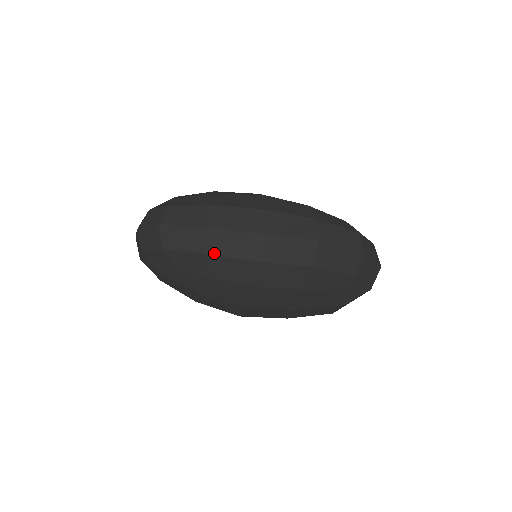
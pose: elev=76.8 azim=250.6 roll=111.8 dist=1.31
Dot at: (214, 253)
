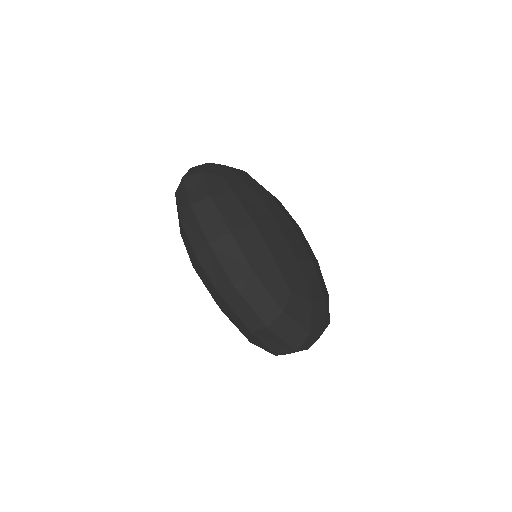
Dot at: (184, 225)
